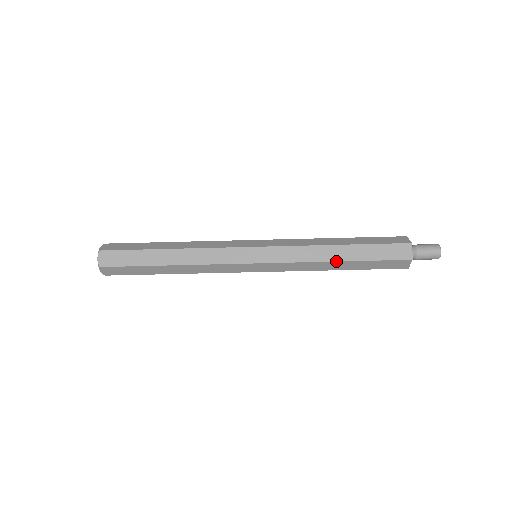
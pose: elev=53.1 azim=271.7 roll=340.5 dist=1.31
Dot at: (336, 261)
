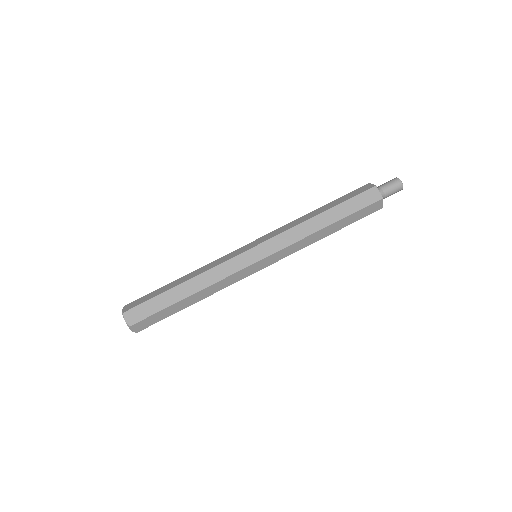
Dot at: (323, 228)
